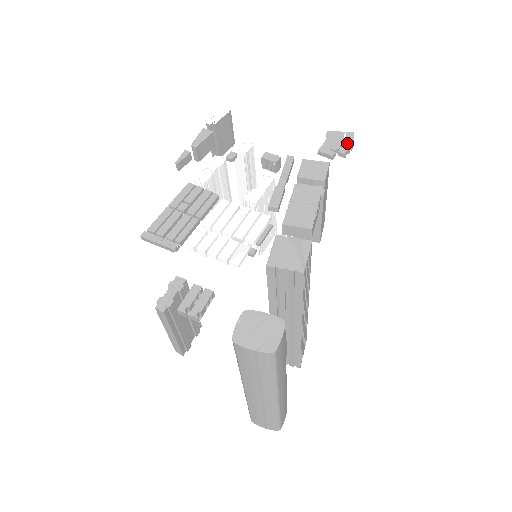
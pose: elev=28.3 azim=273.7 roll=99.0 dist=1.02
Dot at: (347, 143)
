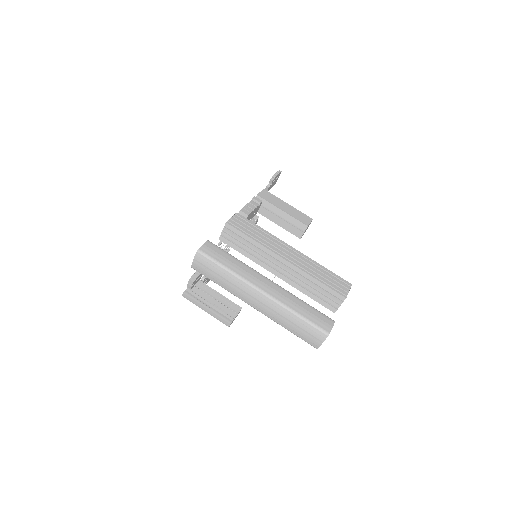
Dot at: occluded
